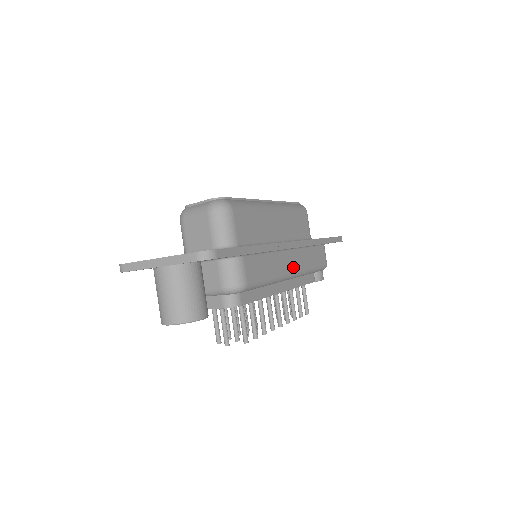
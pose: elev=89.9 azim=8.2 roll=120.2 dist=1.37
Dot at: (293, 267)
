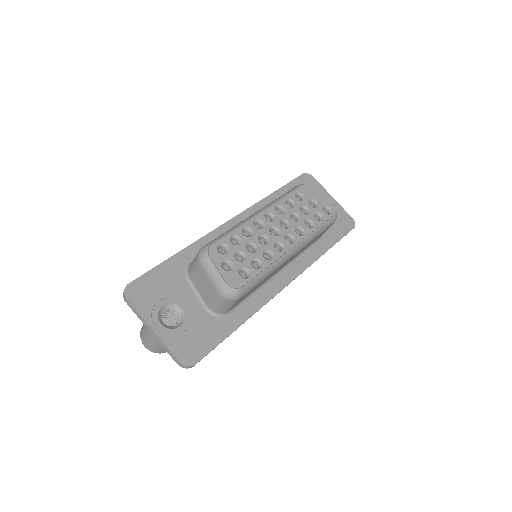
Dot at: occluded
